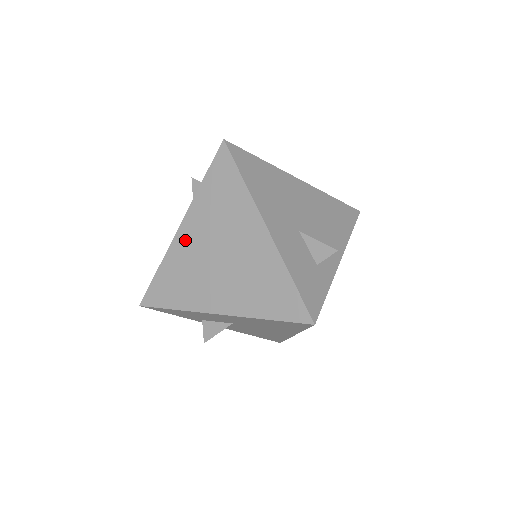
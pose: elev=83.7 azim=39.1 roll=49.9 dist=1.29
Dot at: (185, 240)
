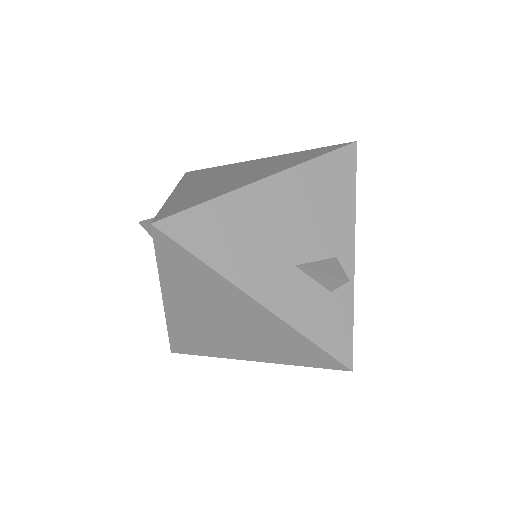
Dot at: (177, 311)
